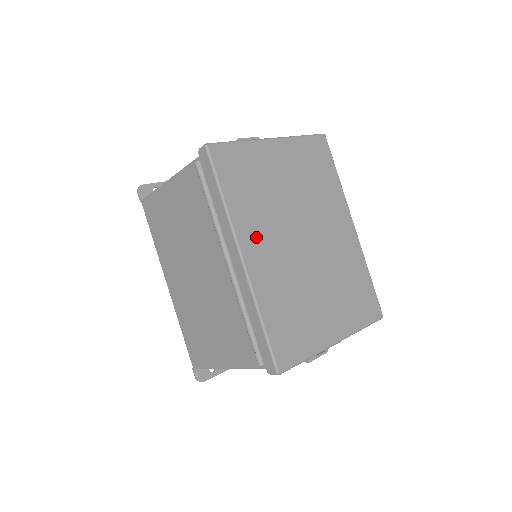
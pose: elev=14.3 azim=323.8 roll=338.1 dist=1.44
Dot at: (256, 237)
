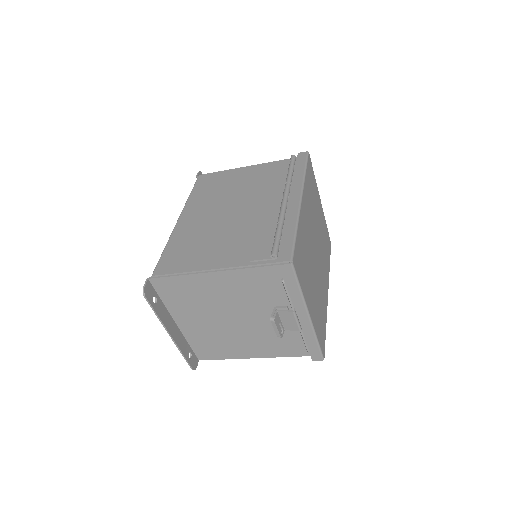
Dot at: (307, 206)
